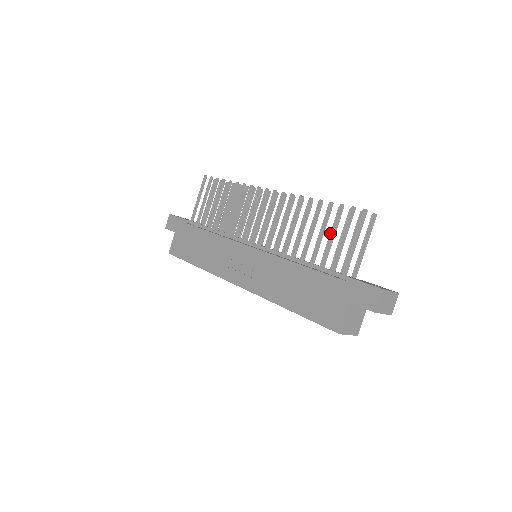
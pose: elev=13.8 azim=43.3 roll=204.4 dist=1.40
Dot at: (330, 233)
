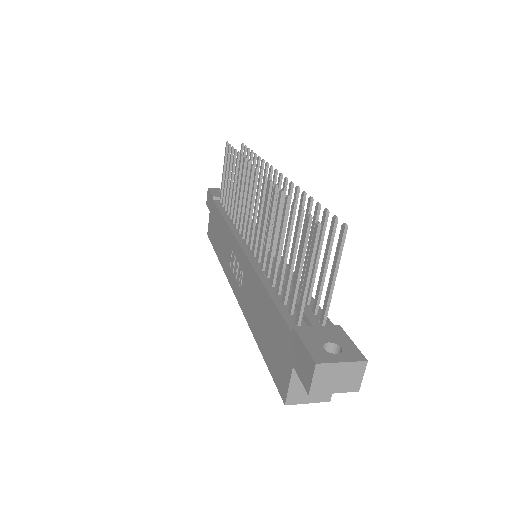
Dot at: (291, 250)
